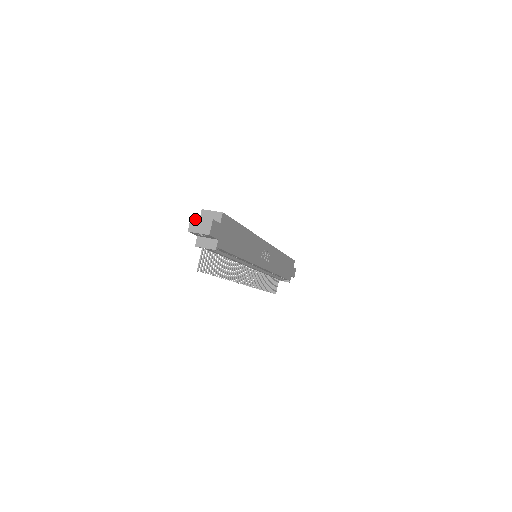
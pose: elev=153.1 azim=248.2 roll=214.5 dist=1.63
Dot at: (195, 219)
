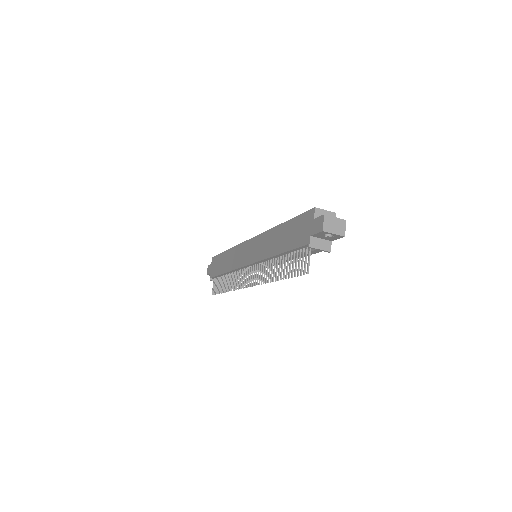
Dot at: (329, 218)
